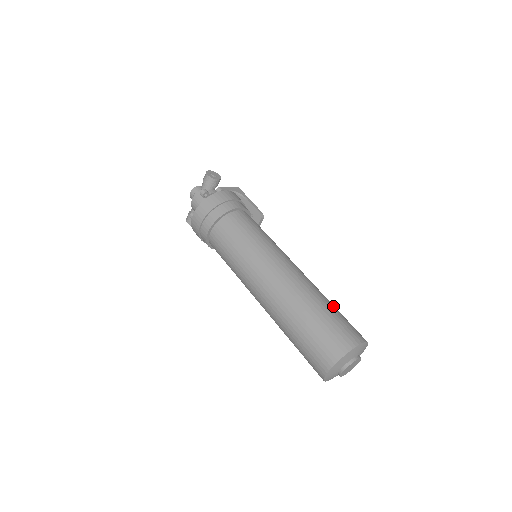
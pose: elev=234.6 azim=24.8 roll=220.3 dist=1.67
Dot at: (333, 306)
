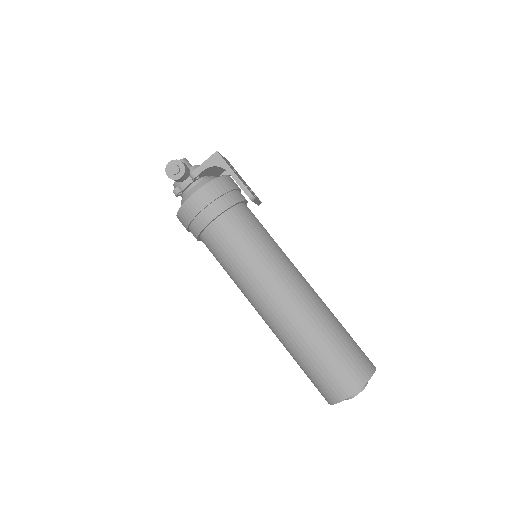
Dot at: (328, 344)
